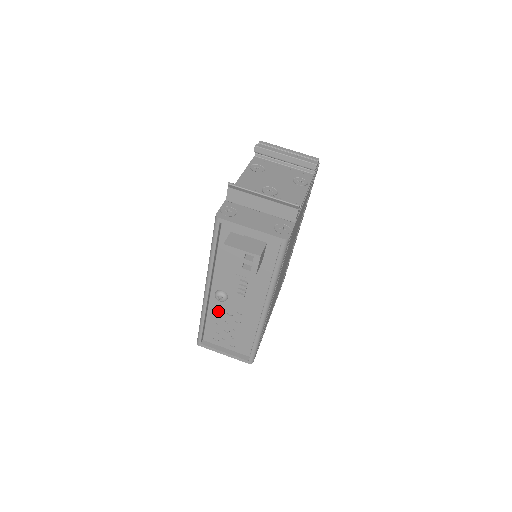
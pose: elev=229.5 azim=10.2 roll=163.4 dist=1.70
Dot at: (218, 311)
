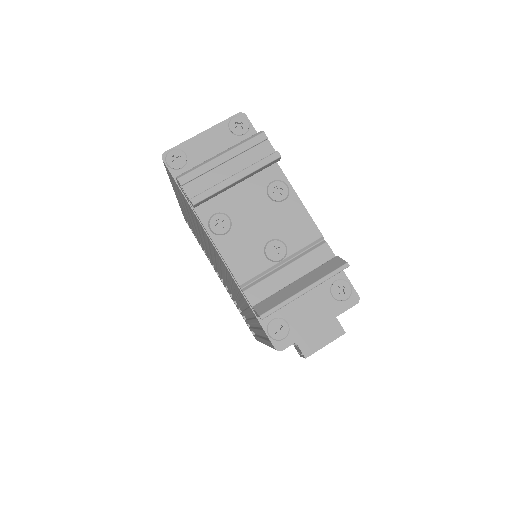
Dot at: occluded
